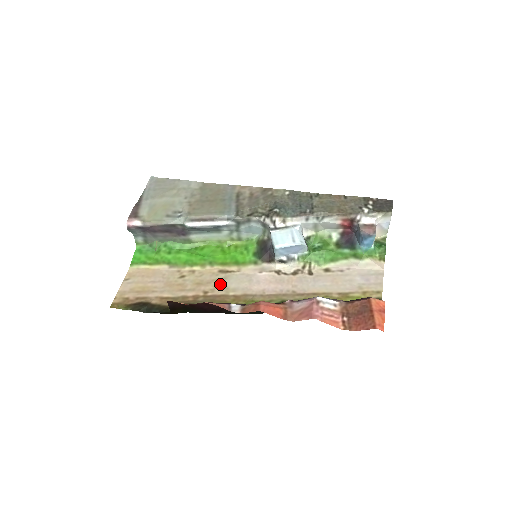
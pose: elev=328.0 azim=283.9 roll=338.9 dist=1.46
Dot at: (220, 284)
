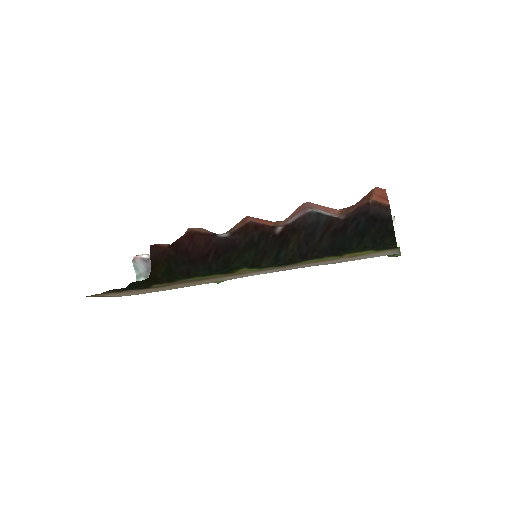
Dot at: (214, 280)
